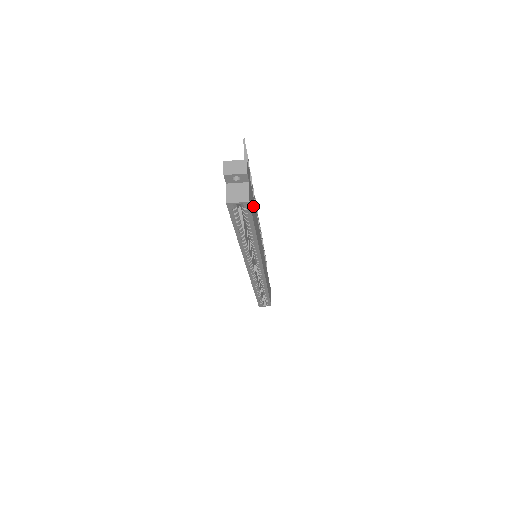
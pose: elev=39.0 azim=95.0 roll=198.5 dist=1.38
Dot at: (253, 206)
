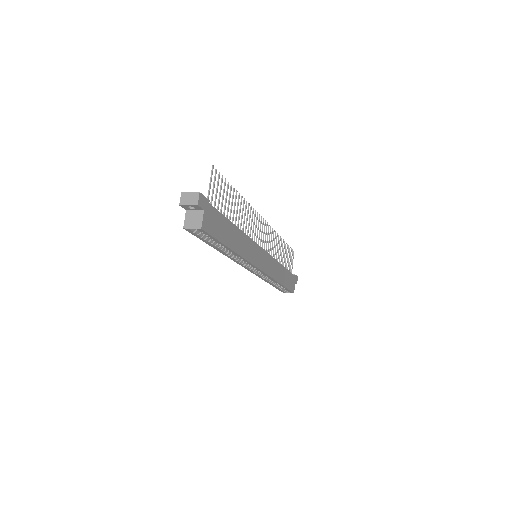
Dot at: (221, 225)
